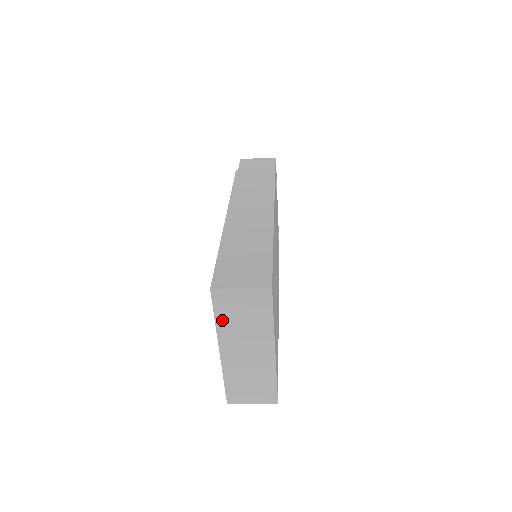
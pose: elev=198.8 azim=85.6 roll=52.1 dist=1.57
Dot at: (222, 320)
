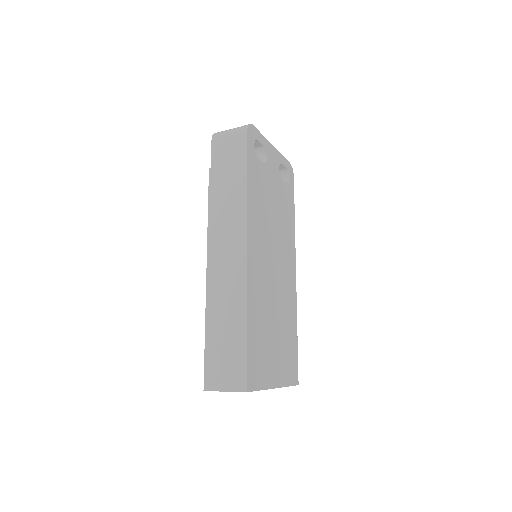
Dot at: occluded
